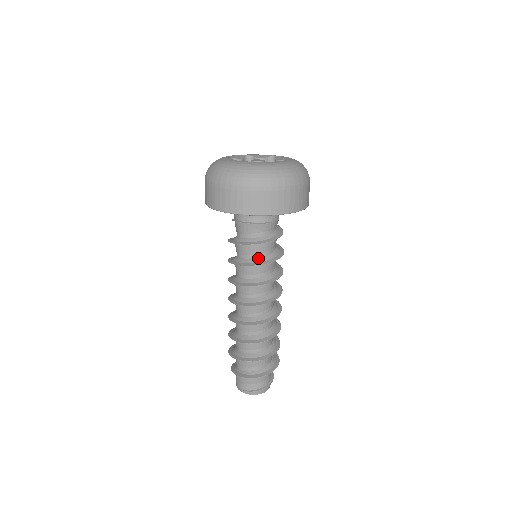
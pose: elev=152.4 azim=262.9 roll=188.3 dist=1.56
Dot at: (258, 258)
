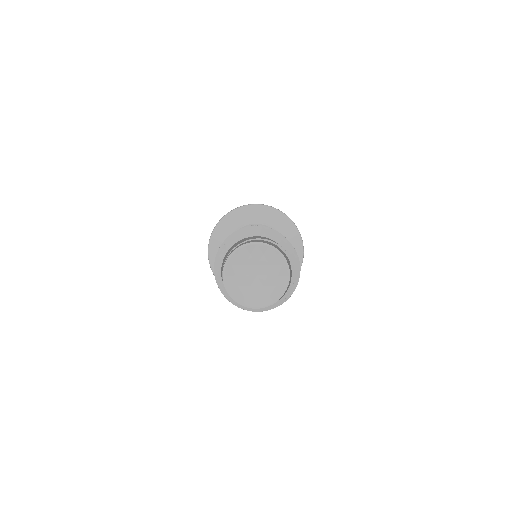
Dot at: occluded
